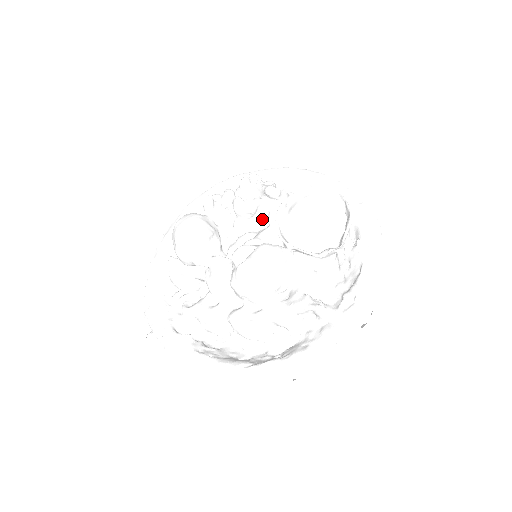
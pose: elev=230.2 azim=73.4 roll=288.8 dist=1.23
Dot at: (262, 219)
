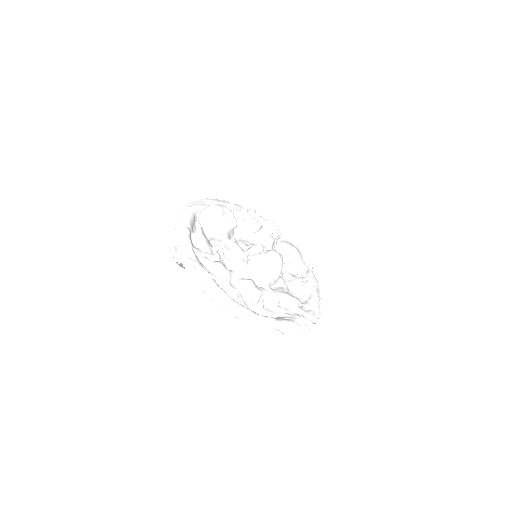
Dot at: (256, 238)
